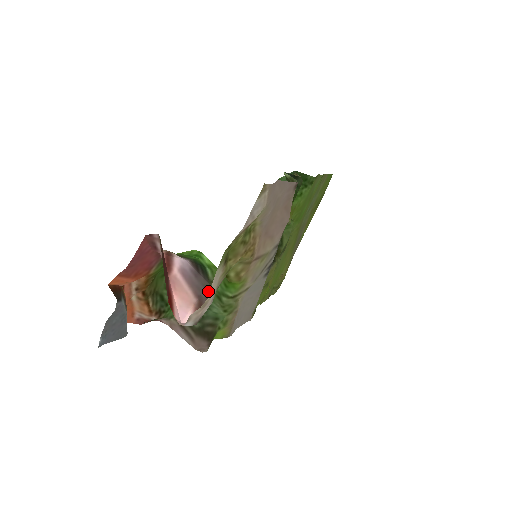
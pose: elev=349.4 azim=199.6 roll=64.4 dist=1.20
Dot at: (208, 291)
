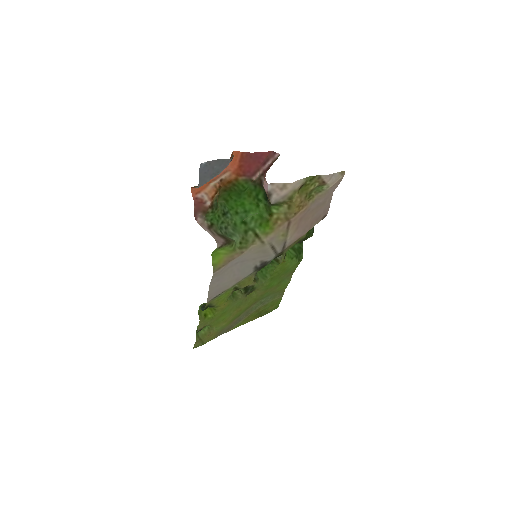
Dot at: occluded
